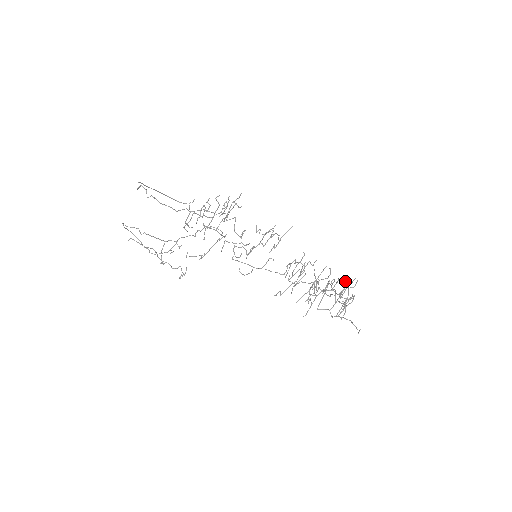
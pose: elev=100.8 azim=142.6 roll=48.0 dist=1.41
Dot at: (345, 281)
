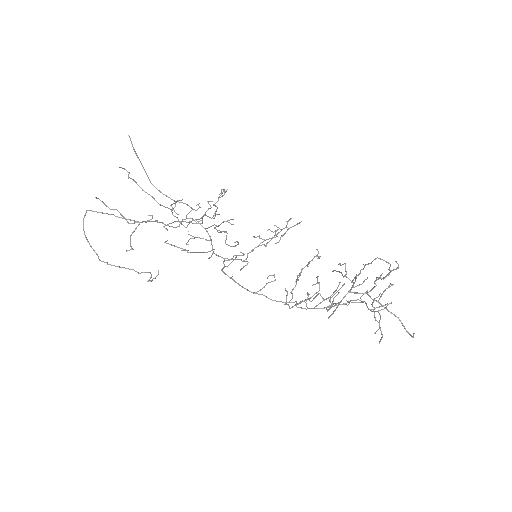
Dot at: (370, 310)
